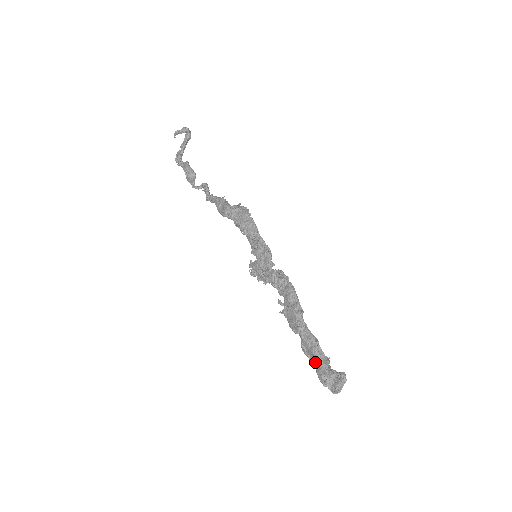
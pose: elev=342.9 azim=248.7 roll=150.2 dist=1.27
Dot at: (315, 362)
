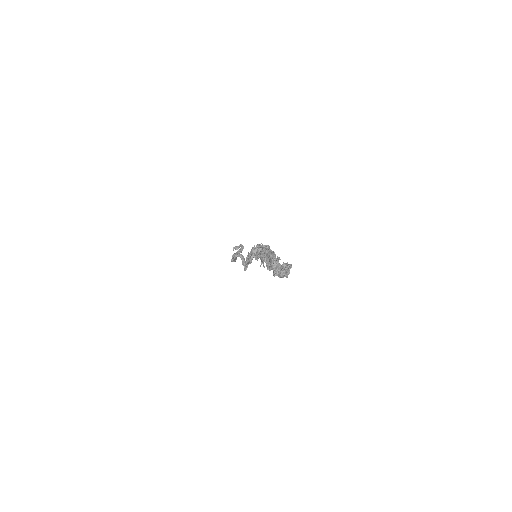
Dot at: (270, 263)
